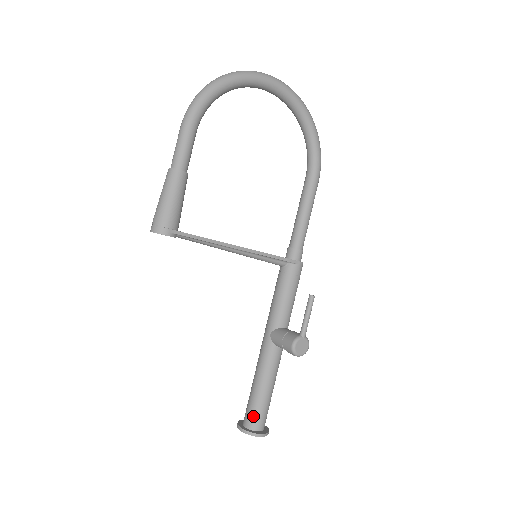
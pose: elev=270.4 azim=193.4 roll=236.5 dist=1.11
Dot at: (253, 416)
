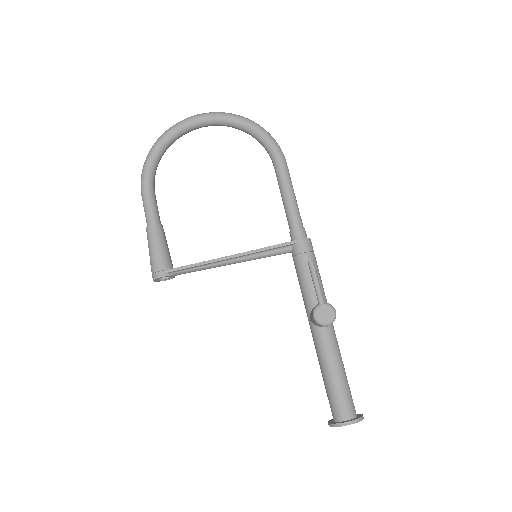
Dot at: (333, 406)
